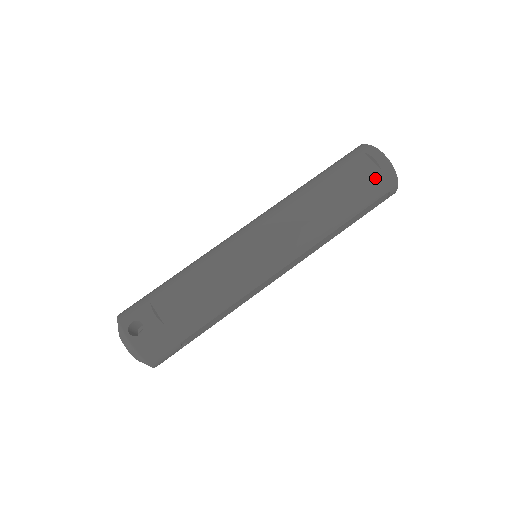
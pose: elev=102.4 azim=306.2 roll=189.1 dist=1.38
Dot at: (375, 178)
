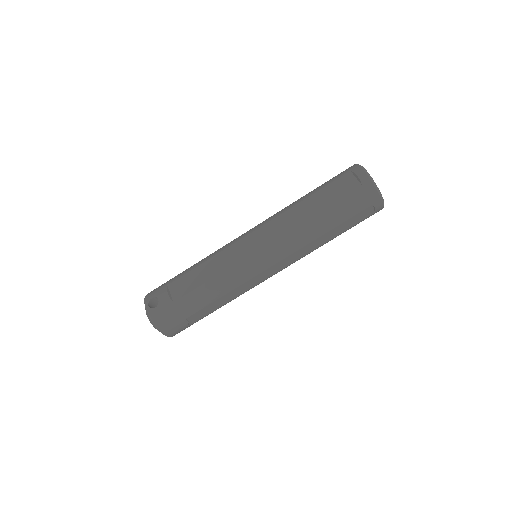
Dot at: (356, 192)
